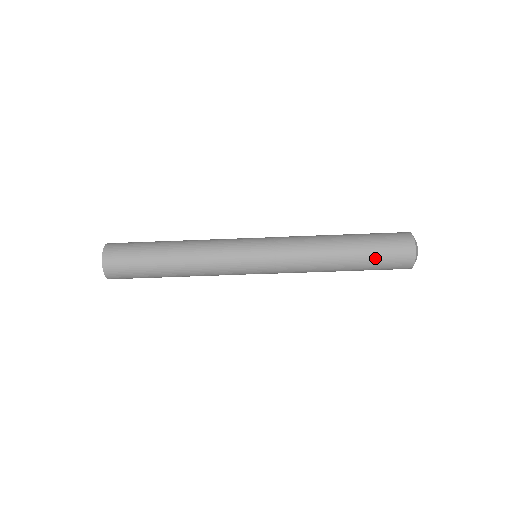
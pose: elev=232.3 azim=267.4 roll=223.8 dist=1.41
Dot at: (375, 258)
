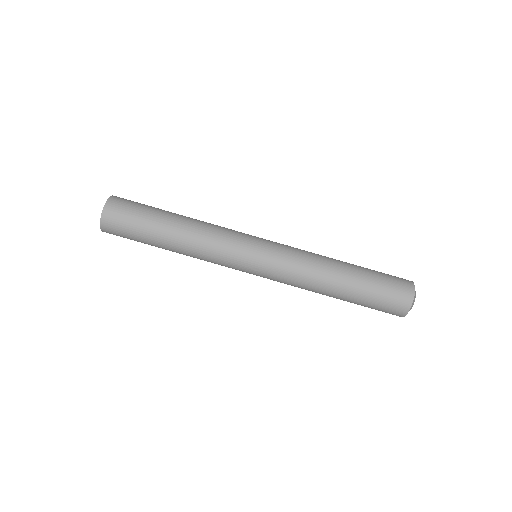
Dot at: (374, 287)
